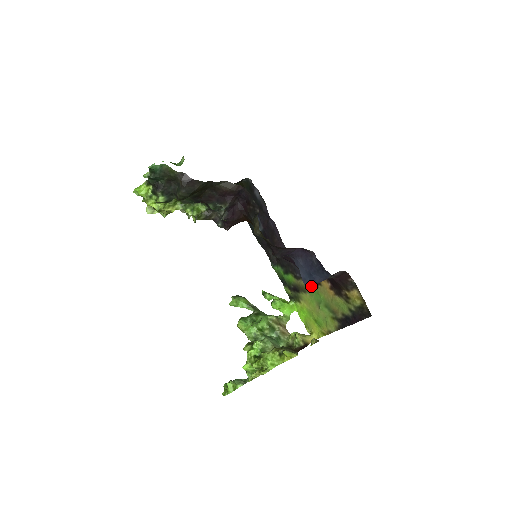
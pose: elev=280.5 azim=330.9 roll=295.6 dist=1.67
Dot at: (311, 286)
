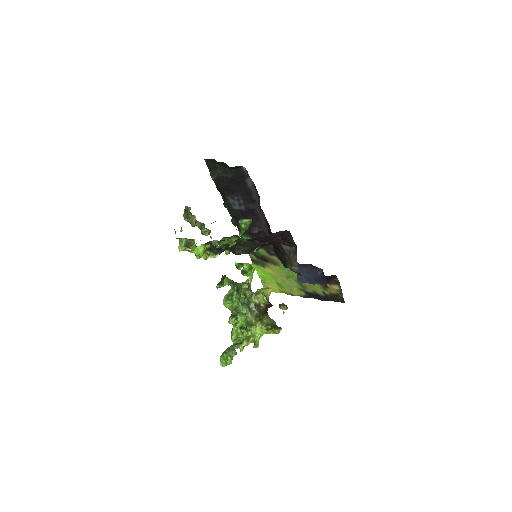
Dot at: occluded
